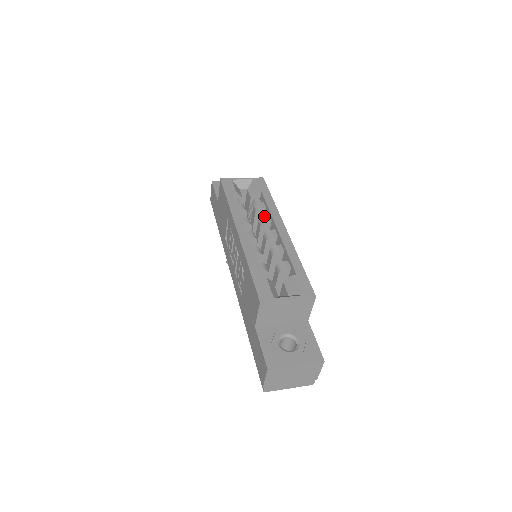
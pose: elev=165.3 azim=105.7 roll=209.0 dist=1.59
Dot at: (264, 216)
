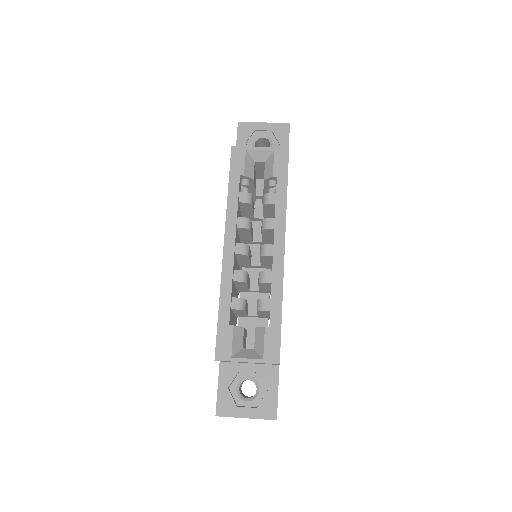
Dot at: (268, 219)
